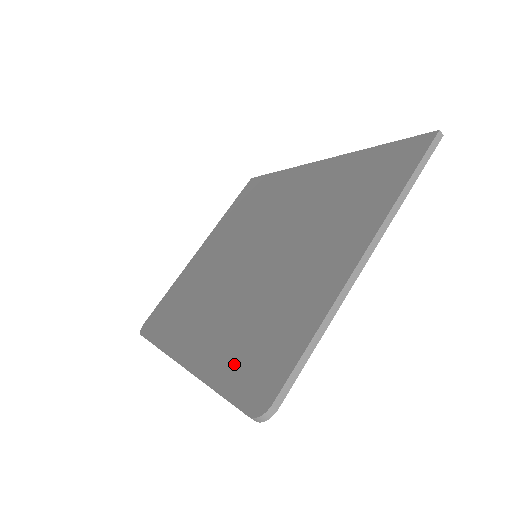
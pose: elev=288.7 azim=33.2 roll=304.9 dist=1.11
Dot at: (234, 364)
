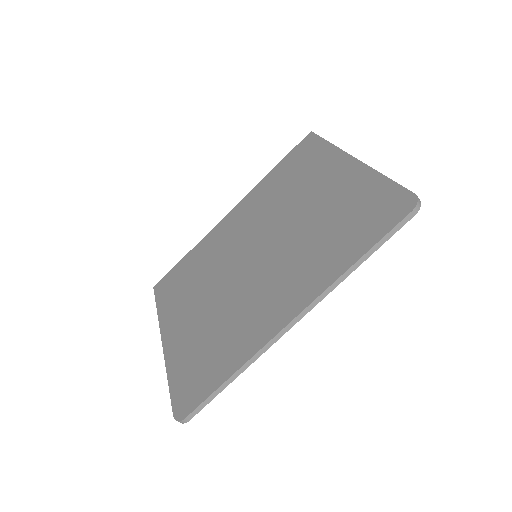
Dot at: (353, 241)
